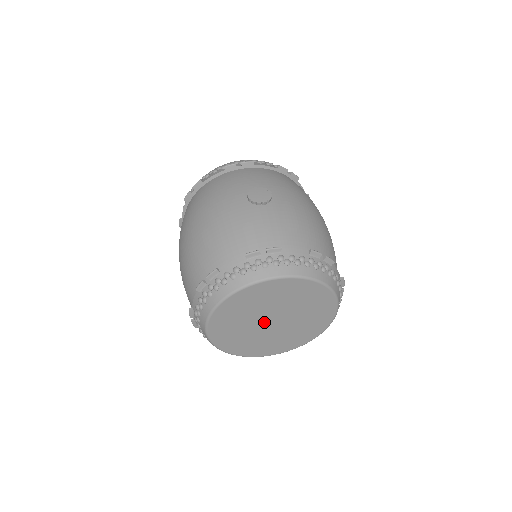
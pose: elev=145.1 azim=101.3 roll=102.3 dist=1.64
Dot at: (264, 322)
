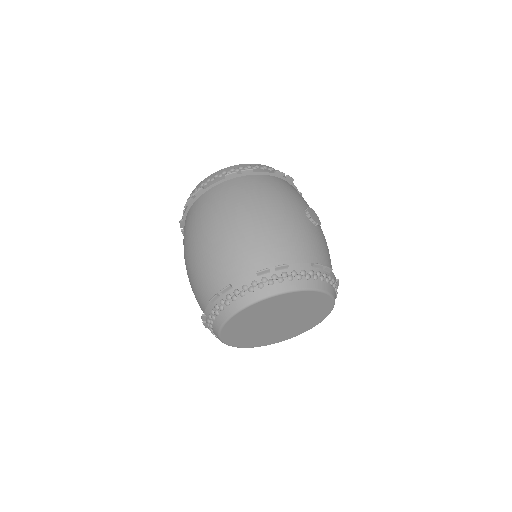
Dot at: (273, 320)
